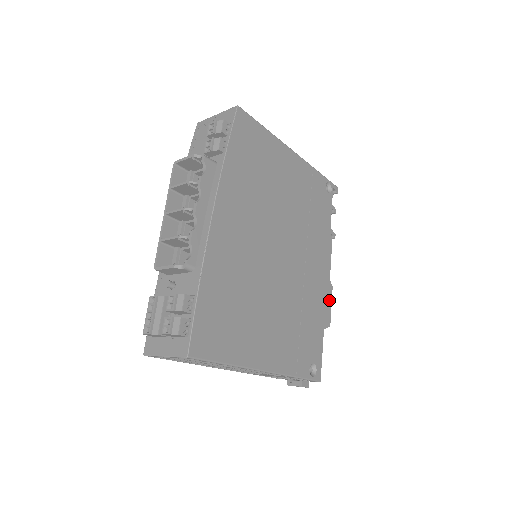
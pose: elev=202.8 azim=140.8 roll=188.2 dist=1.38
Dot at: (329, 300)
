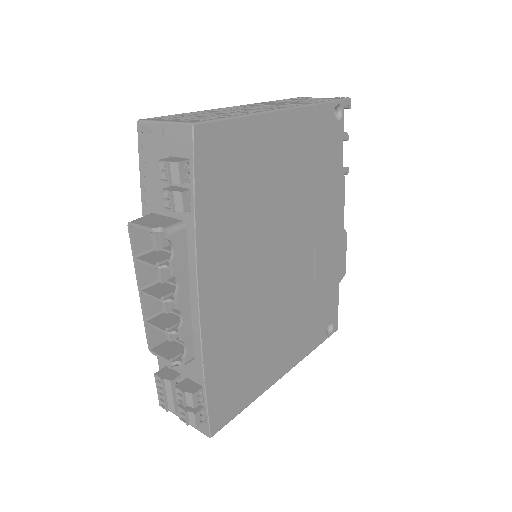
Dot at: (343, 250)
